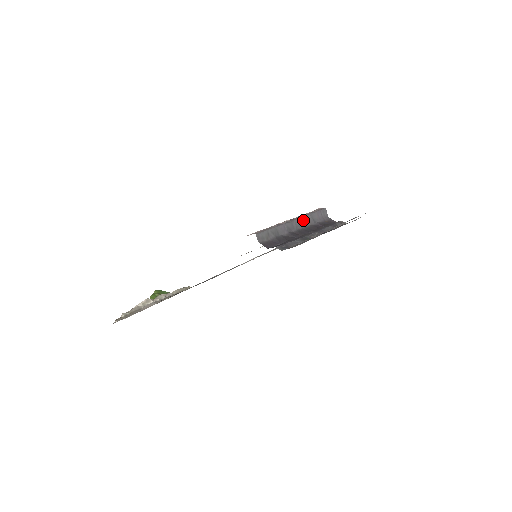
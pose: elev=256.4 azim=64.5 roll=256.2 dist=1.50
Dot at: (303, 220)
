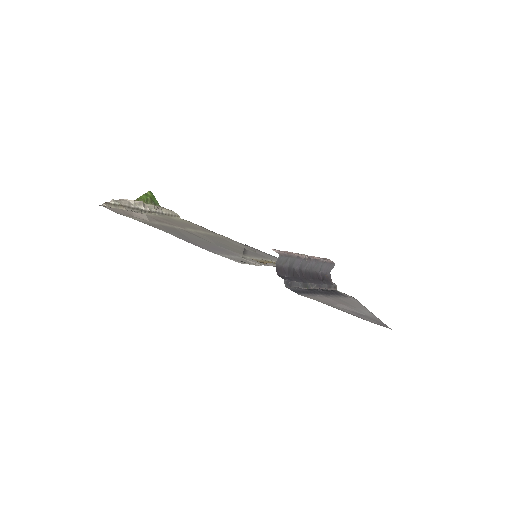
Dot at: (315, 264)
